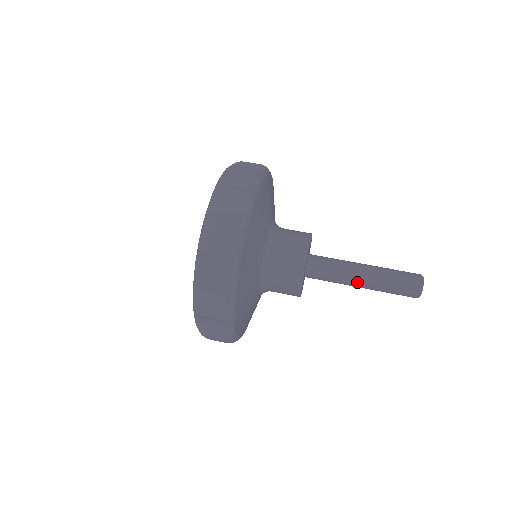
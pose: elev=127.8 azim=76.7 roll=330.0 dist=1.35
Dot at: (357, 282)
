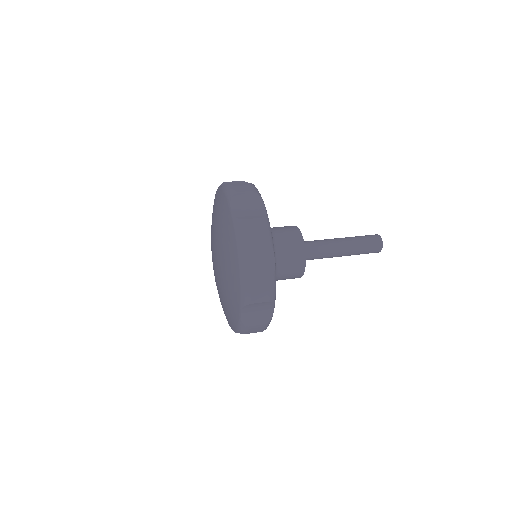
Dot at: (337, 256)
